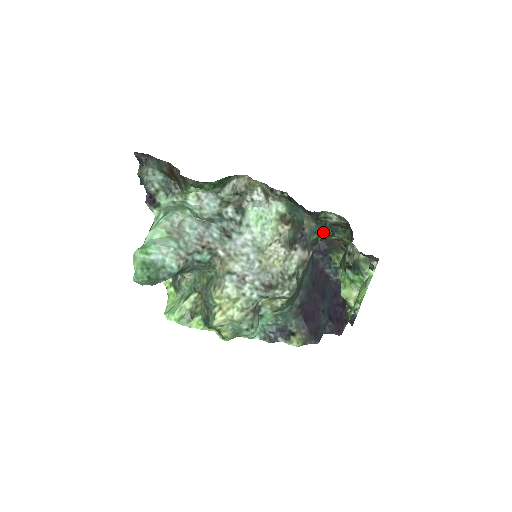
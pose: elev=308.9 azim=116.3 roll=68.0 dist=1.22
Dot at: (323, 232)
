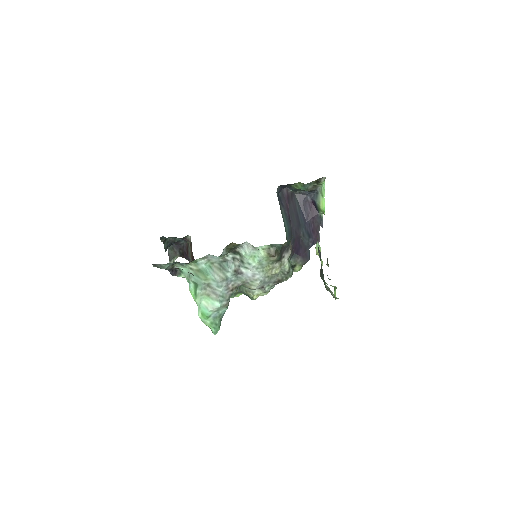
Dot at: occluded
